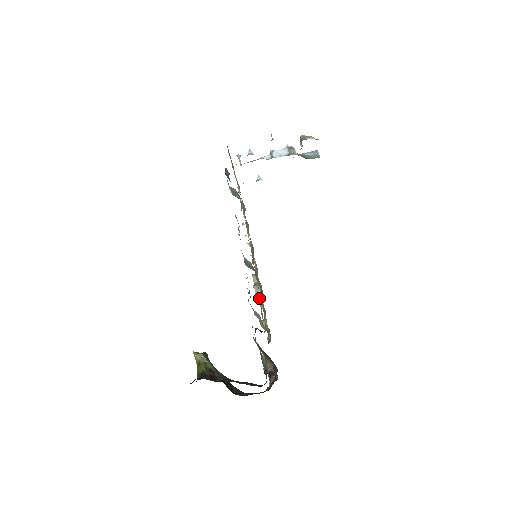
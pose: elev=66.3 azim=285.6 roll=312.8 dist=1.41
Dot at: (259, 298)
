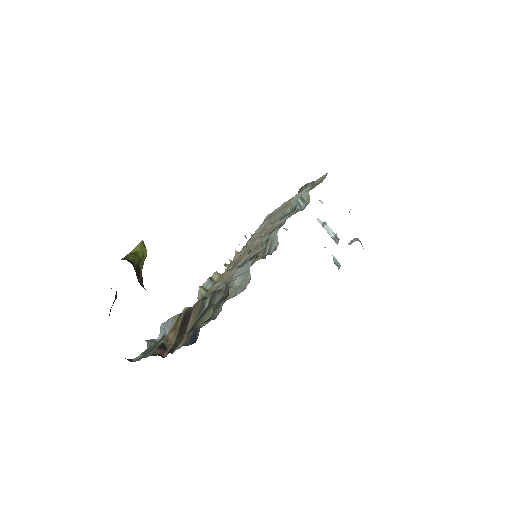
Dot at: (204, 290)
